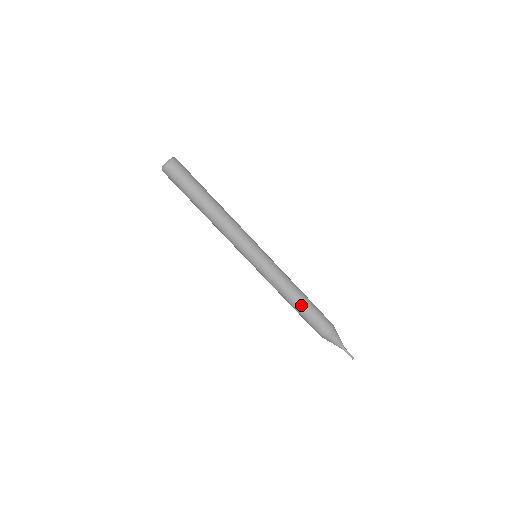
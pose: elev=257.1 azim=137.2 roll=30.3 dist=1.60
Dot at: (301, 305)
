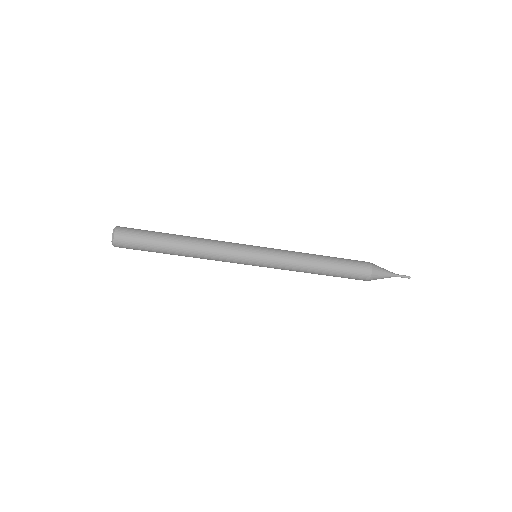
Dot at: occluded
